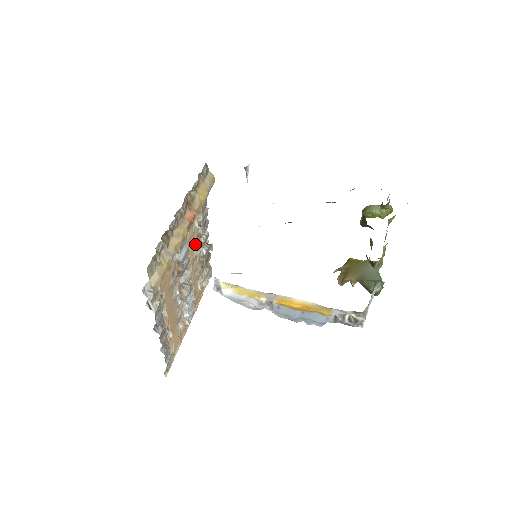
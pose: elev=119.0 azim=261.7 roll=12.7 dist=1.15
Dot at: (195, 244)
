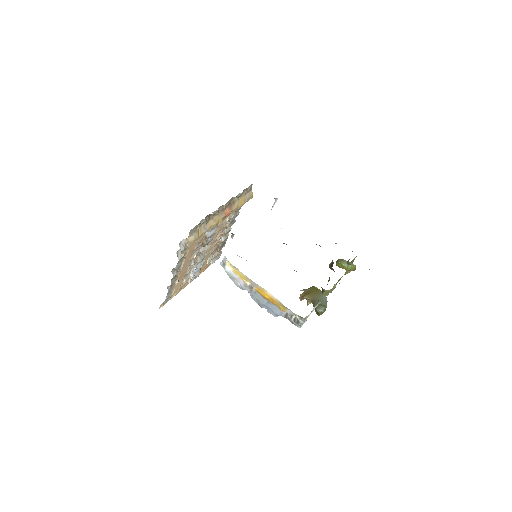
Dot at: (220, 232)
